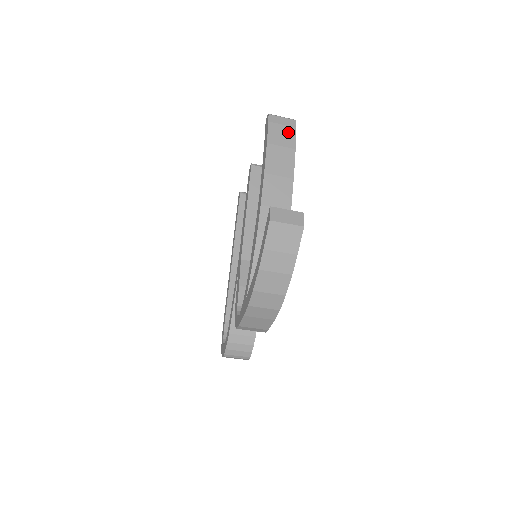
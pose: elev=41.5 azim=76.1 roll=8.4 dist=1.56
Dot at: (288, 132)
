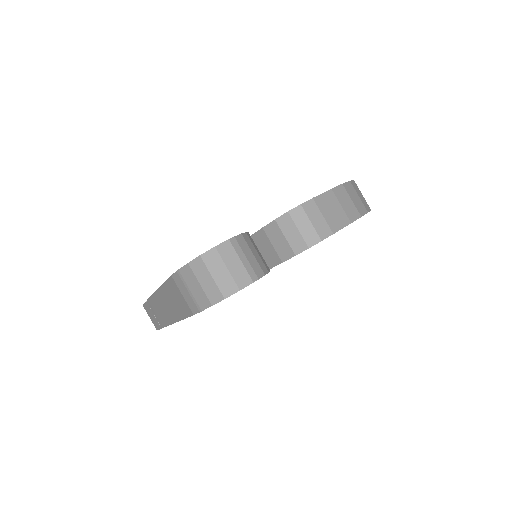
Dot at: occluded
